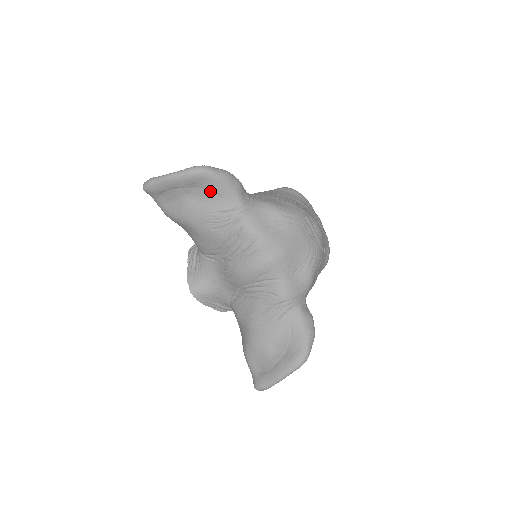
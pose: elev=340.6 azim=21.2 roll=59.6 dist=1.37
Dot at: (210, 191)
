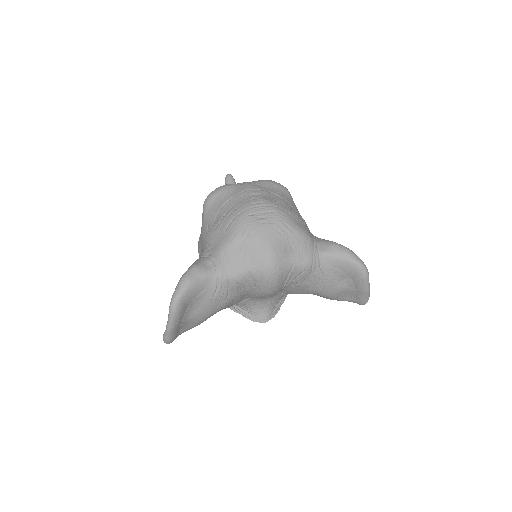
Dot at: (194, 298)
